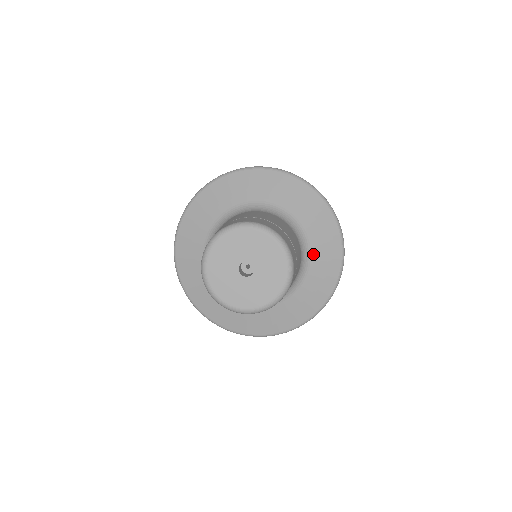
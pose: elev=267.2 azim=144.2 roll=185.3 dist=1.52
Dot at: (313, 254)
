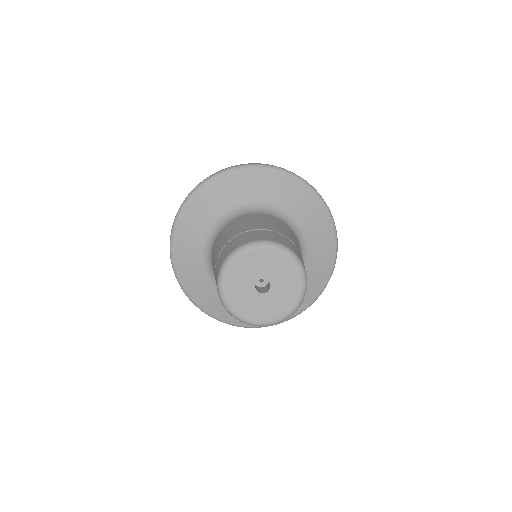
Dot at: (290, 211)
